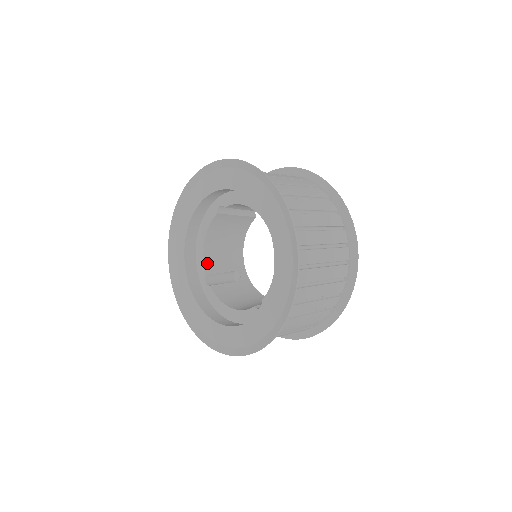
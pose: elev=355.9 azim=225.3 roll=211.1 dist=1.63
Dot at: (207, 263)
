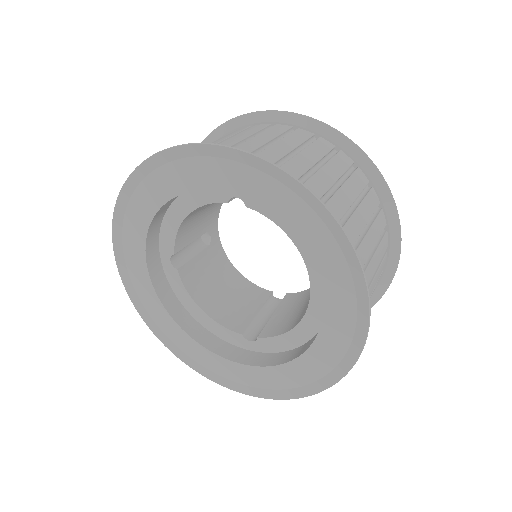
Dot at: (179, 237)
